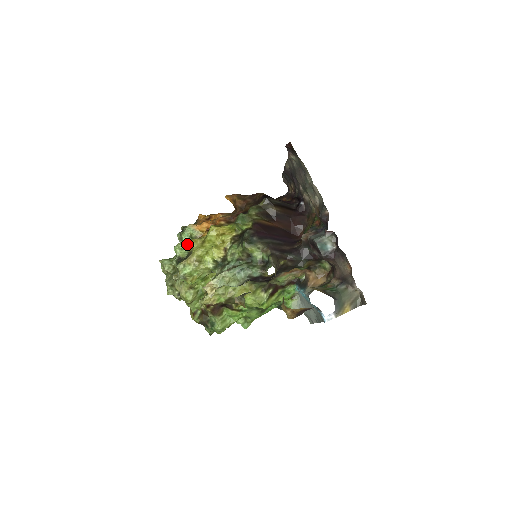
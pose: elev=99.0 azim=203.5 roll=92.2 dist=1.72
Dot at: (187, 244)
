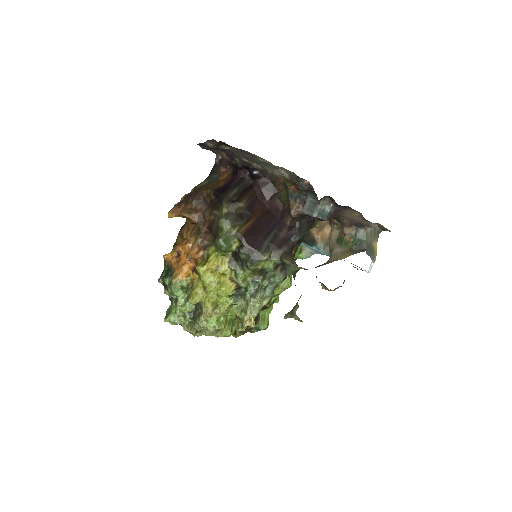
Dot at: (192, 303)
